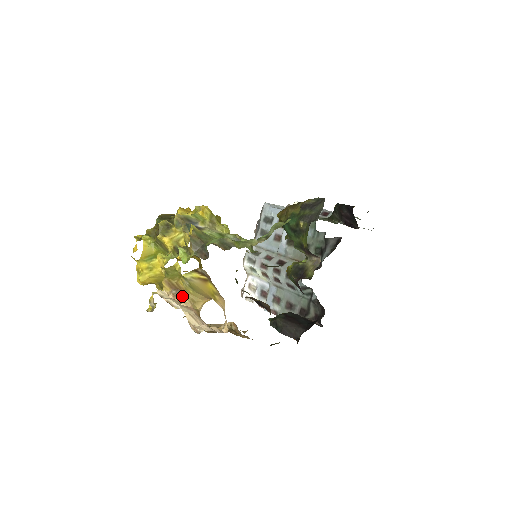
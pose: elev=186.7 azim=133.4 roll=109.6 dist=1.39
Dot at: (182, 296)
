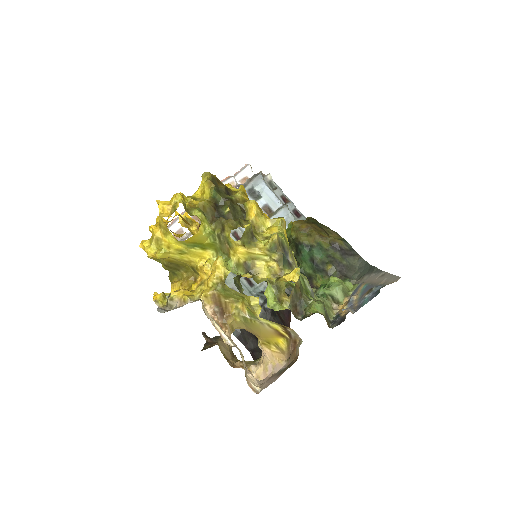
Dot at: (223, 318)
